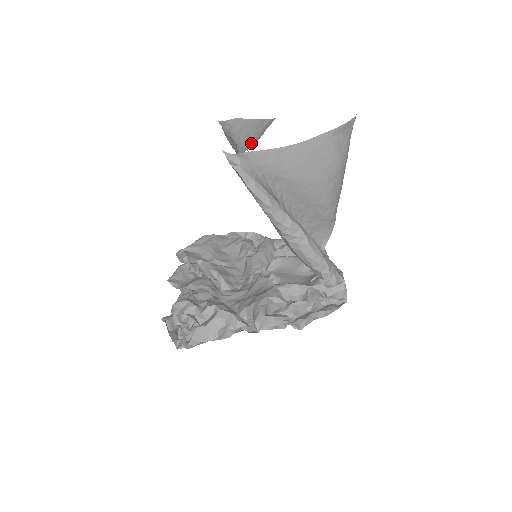
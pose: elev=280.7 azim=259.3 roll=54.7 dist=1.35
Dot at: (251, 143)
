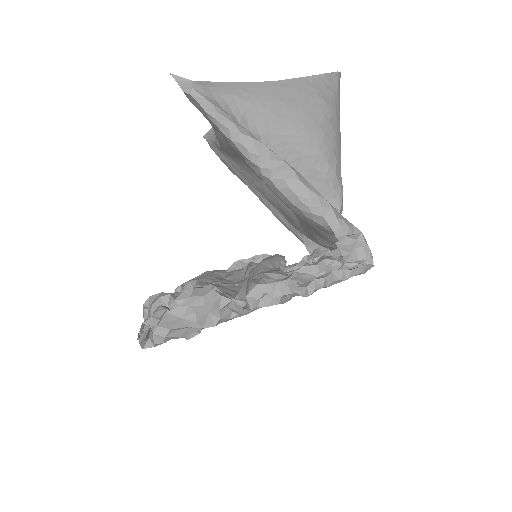
Dot at: occluded
